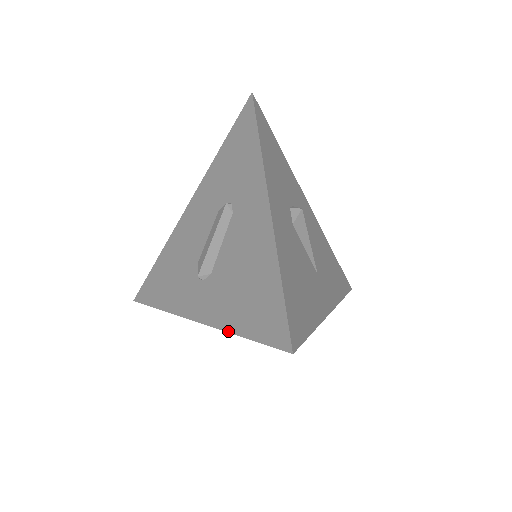
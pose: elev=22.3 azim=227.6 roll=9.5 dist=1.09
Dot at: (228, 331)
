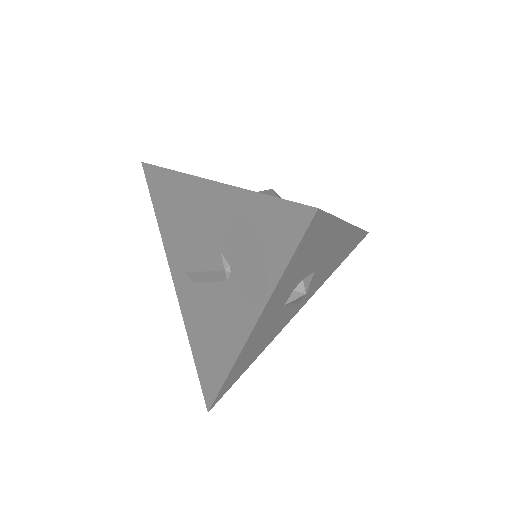
Dot at: (188, 336)
